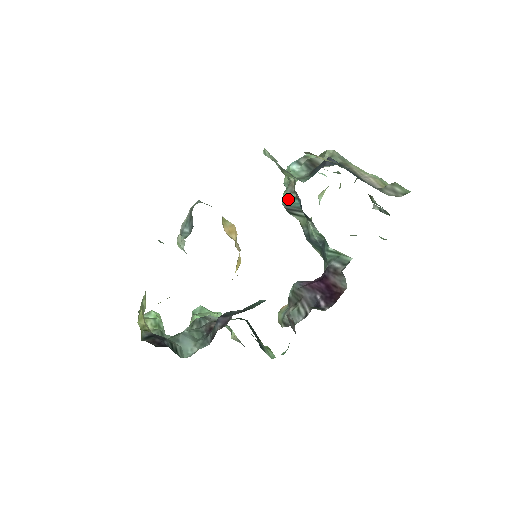
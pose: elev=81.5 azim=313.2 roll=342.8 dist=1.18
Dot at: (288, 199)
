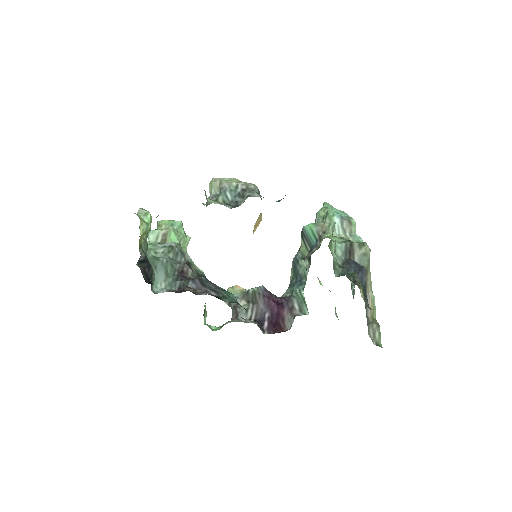
Dot at: (311, 231)
